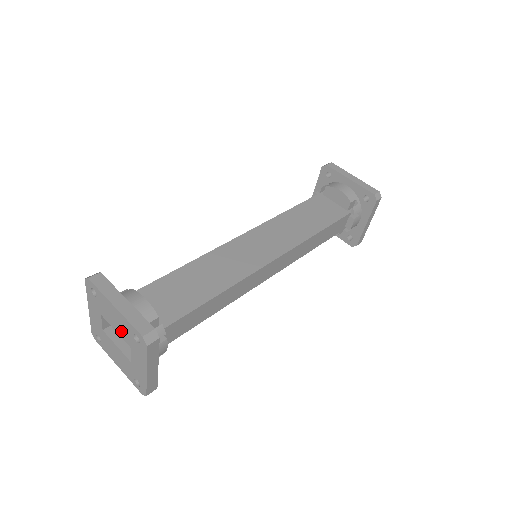
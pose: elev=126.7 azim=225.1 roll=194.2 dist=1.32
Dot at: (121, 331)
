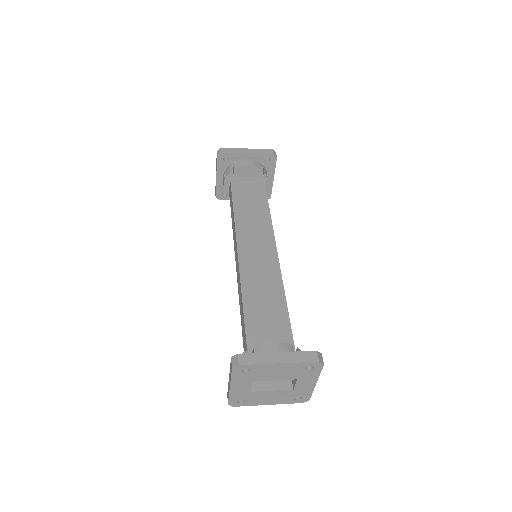
Dot at: (285, 376)
